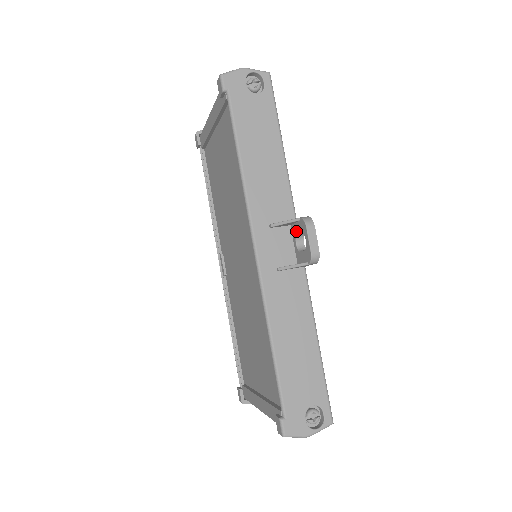
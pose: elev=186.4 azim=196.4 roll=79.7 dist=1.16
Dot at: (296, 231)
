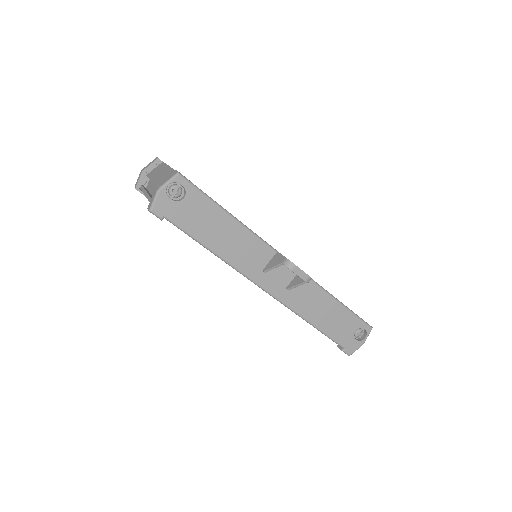
Dot at: occluded
